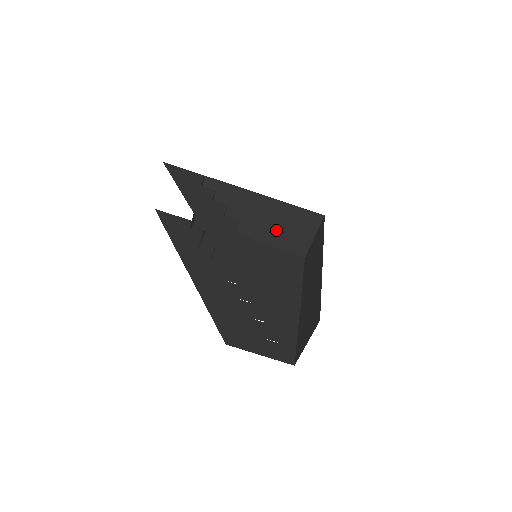
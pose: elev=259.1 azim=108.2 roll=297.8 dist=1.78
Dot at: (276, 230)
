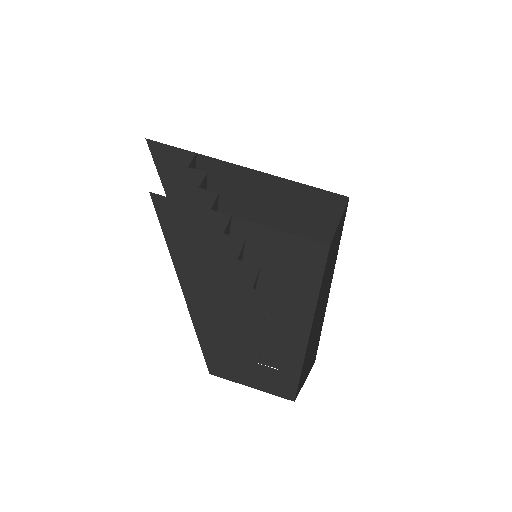
Dot at: (291, 214)
